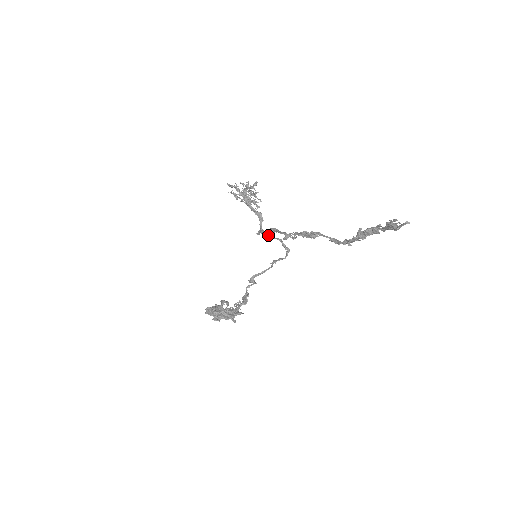
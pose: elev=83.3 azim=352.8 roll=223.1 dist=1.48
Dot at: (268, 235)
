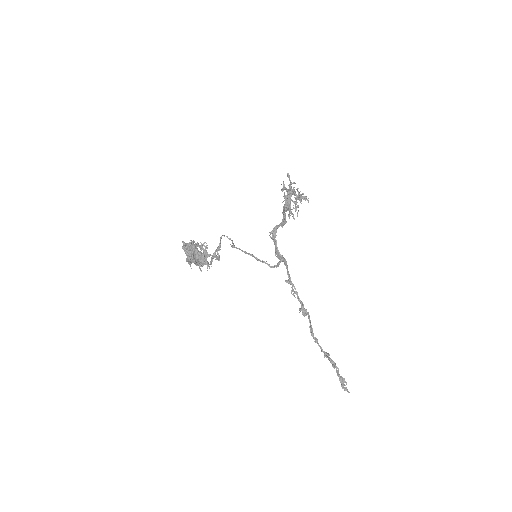
Dot at: (278, 255)
